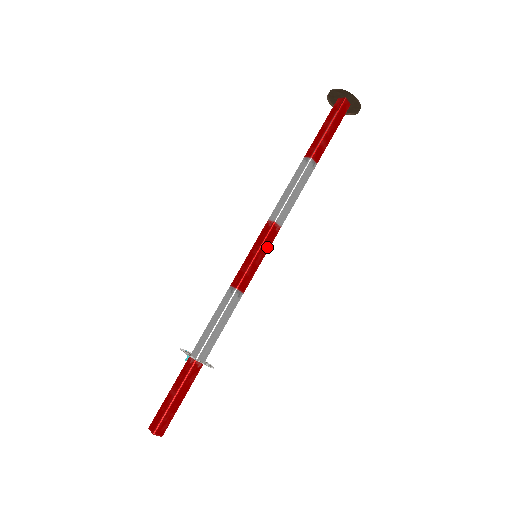
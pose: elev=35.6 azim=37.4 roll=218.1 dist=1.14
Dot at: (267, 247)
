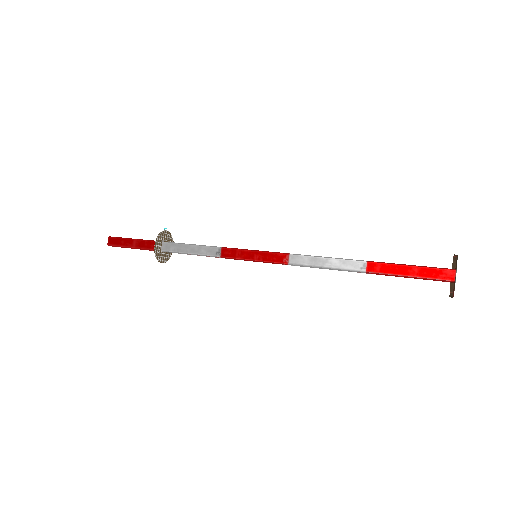
Dot at: occluded
